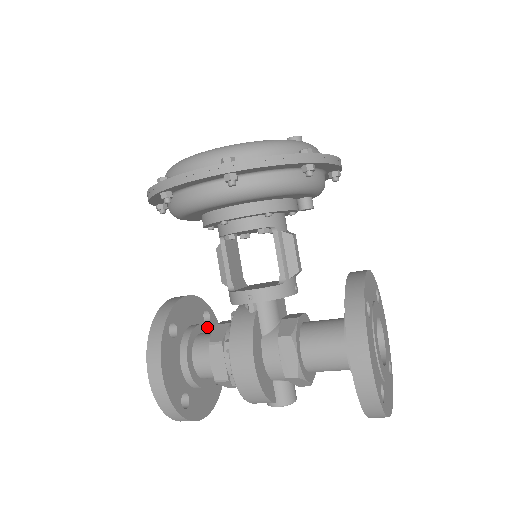
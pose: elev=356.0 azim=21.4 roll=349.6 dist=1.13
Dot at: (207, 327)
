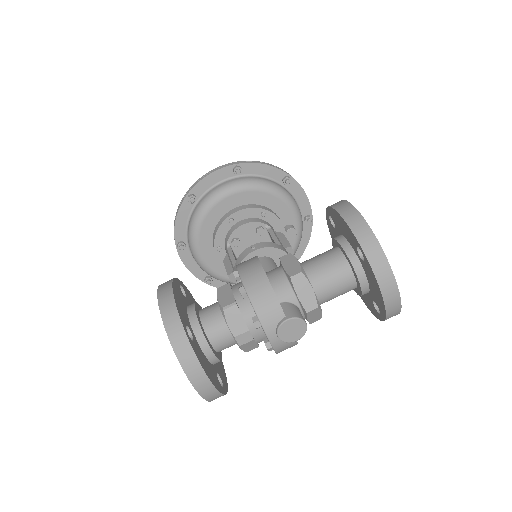
Dot at: occluded
